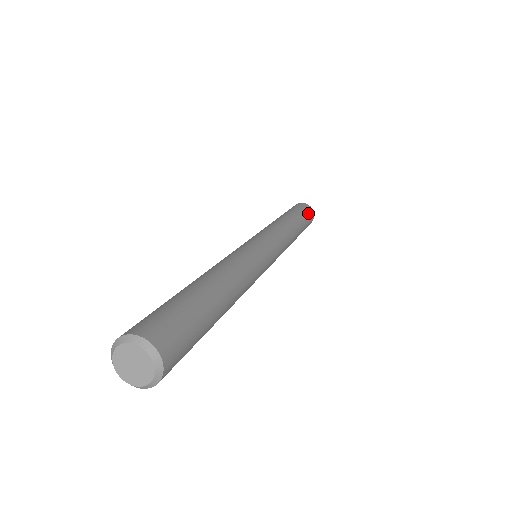
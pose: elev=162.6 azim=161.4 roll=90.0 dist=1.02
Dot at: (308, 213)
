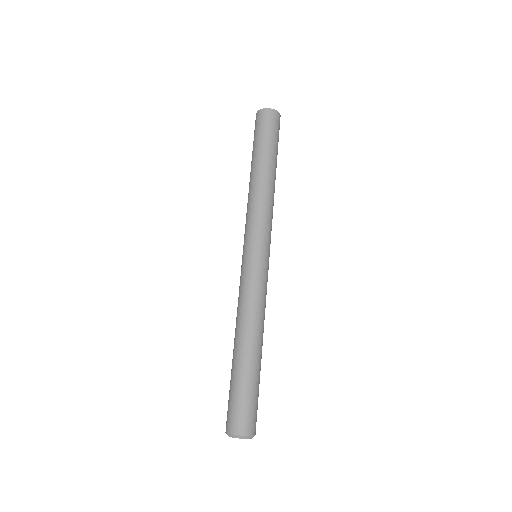
Dot at: occluded
